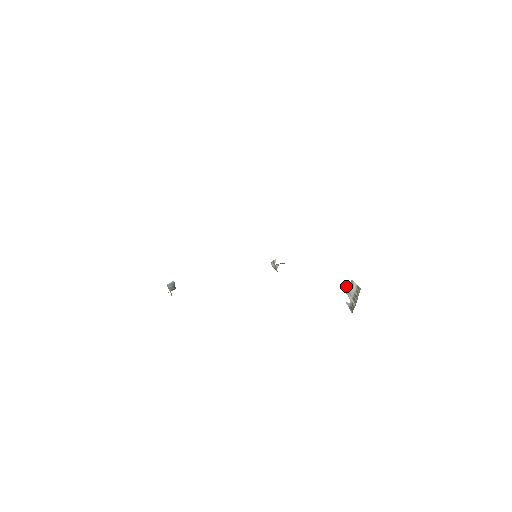
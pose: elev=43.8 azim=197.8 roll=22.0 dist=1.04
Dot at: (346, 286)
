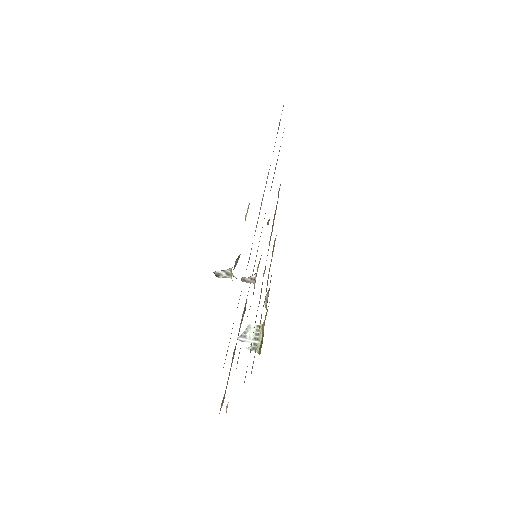
Dot at: (242, 335)
